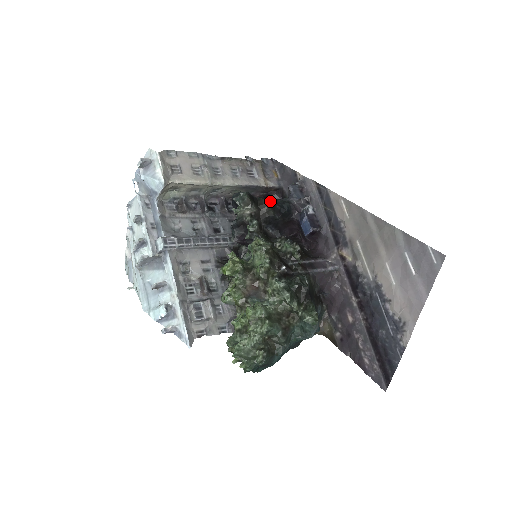
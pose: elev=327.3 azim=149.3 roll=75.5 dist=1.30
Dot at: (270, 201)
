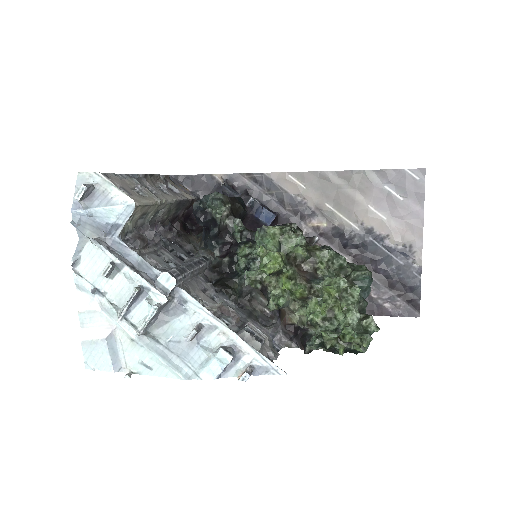
Dot at: (234, 197)
